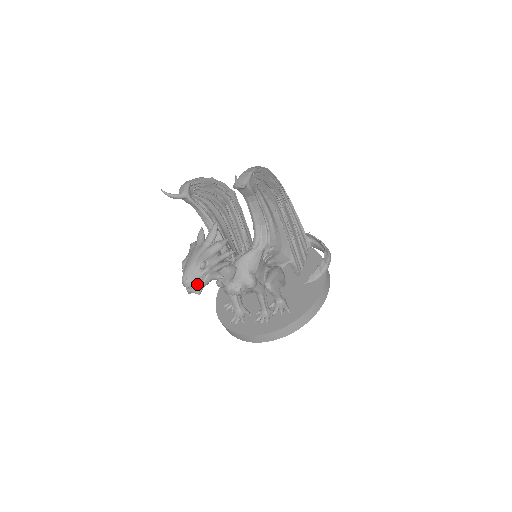
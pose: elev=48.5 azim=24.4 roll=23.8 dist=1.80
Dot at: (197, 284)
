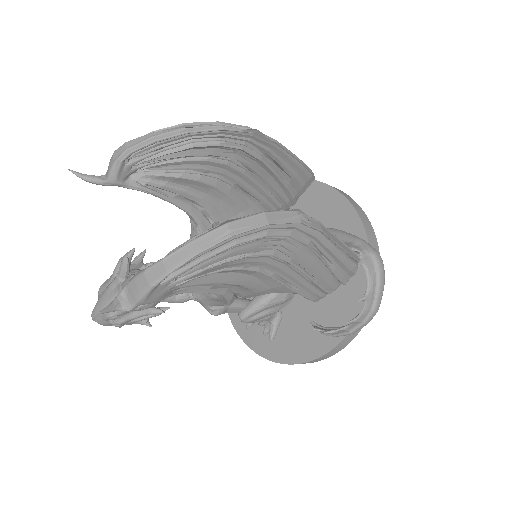
Dot at: occluded
